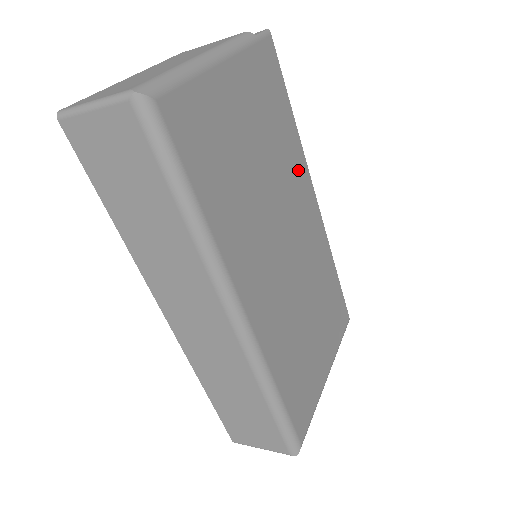
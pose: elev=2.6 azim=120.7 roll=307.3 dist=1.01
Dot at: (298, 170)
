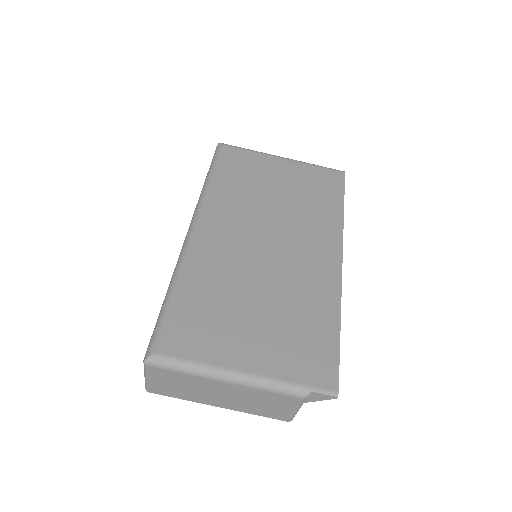
Dot at: (326, 229)
